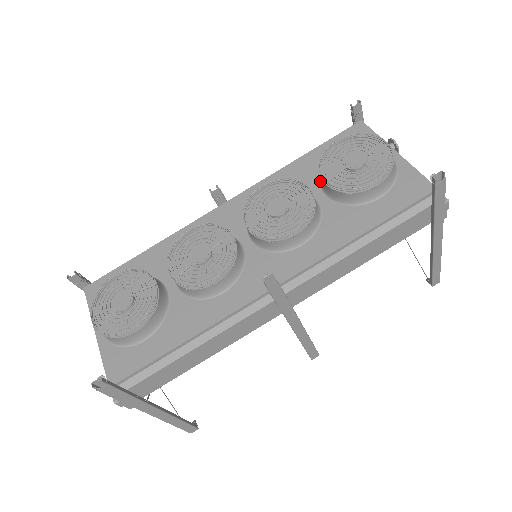
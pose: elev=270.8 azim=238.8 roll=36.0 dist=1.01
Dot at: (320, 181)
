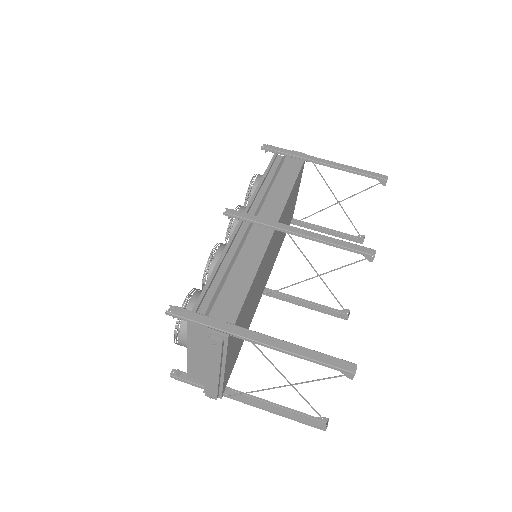
Dot at: occluded
